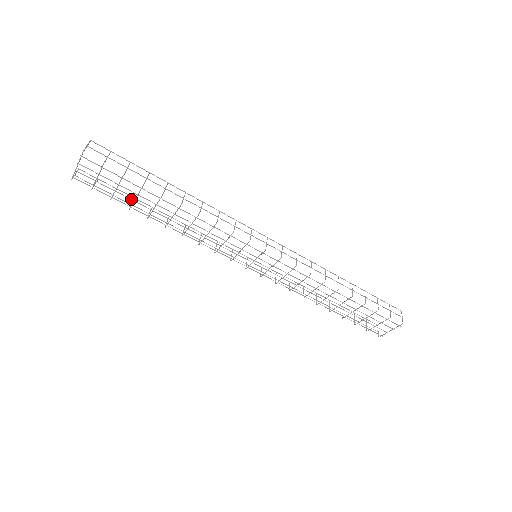
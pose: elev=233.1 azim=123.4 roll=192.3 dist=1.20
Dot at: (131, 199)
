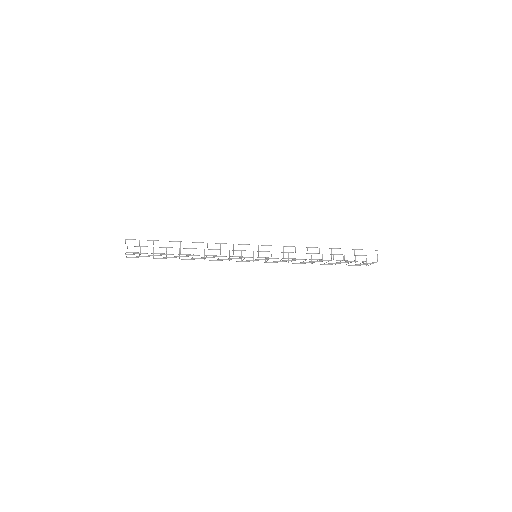
Dot at: (164, 257)
